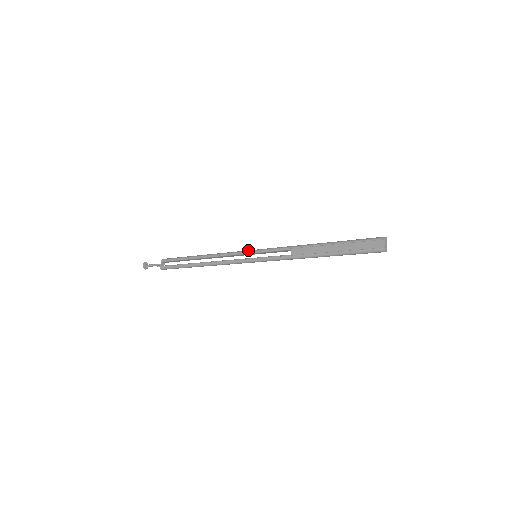
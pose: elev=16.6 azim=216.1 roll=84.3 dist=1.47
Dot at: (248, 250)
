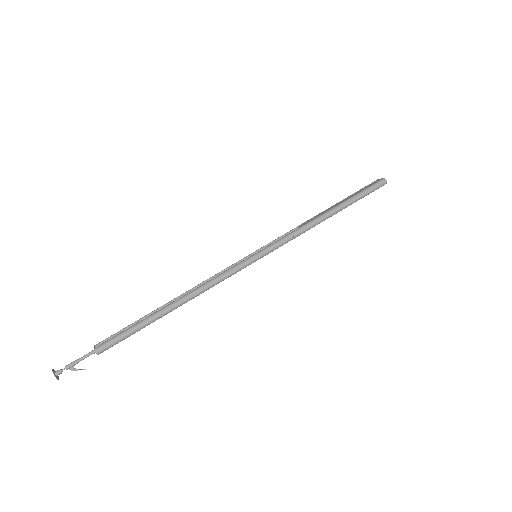
Dot at: (243, 259)
